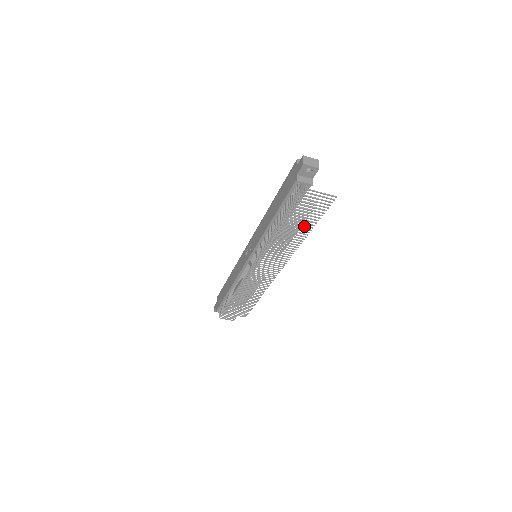
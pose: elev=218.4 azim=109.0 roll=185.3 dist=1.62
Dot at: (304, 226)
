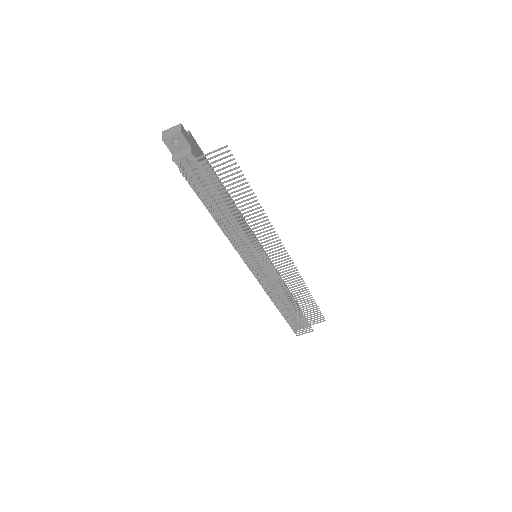
Dot at: occluded
